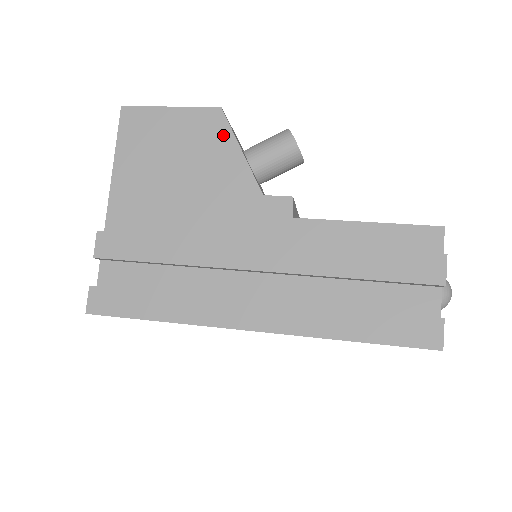
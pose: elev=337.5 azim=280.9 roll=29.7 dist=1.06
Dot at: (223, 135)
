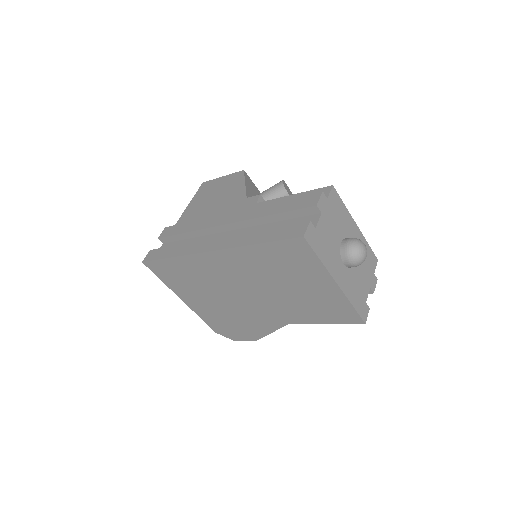
Dot at: (240, 180)
